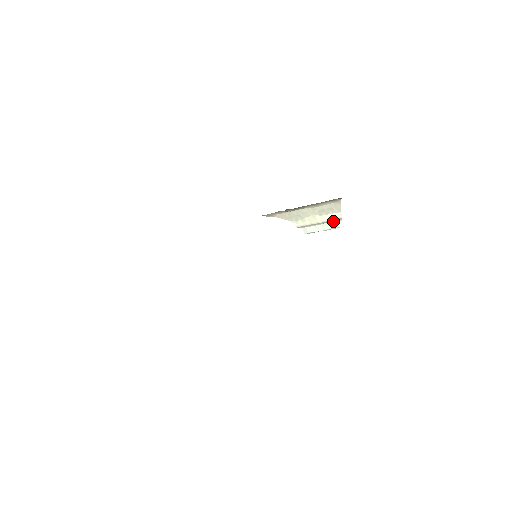
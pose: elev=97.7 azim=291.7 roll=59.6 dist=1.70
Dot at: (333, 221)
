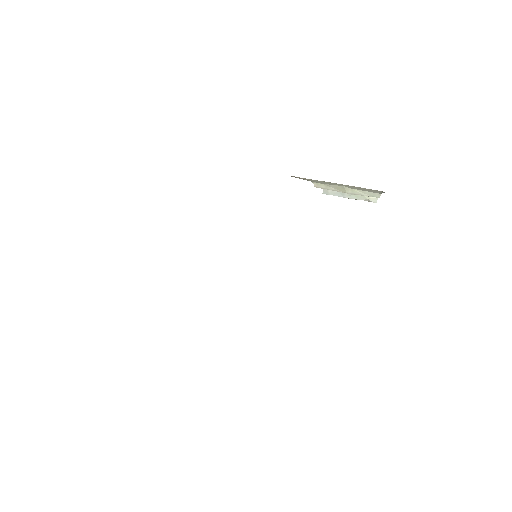
Dot at: (366, 195)
